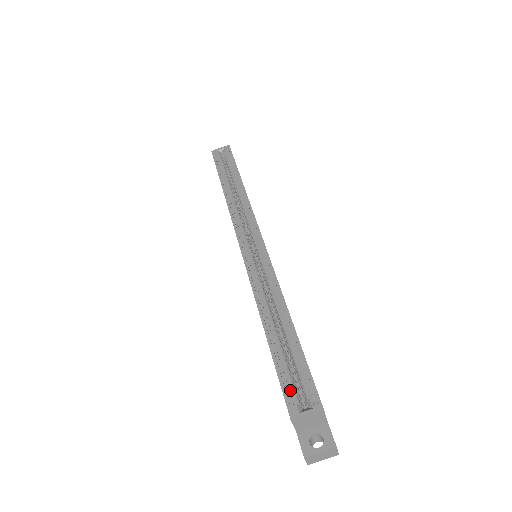
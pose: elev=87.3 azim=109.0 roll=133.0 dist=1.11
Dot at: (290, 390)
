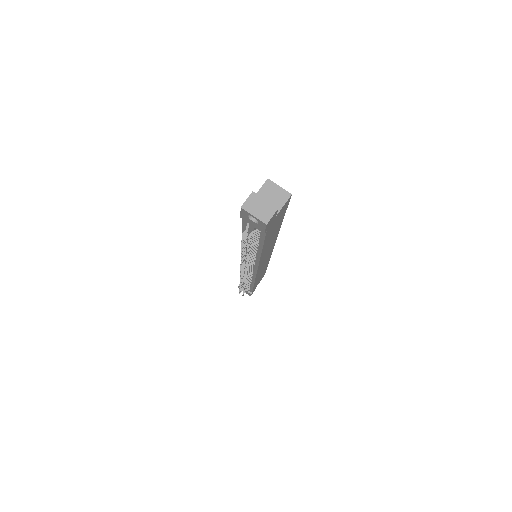
Dot at: occluded
